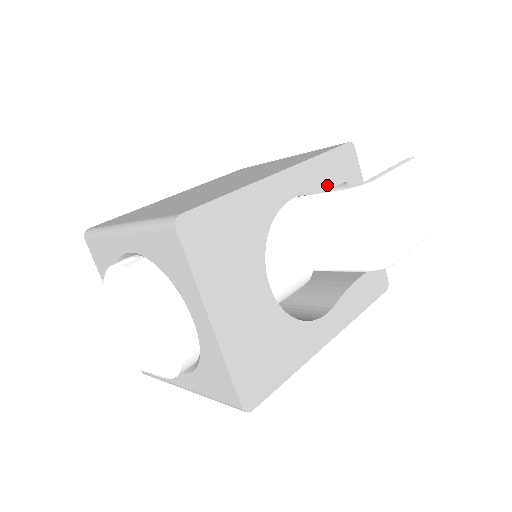
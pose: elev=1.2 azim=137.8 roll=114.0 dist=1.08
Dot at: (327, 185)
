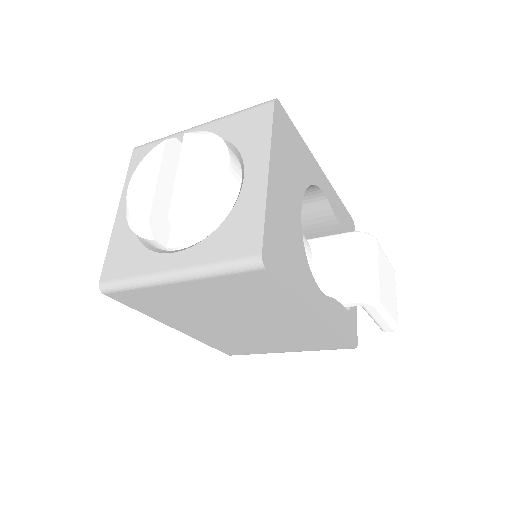
Dot at: (339, 219)
